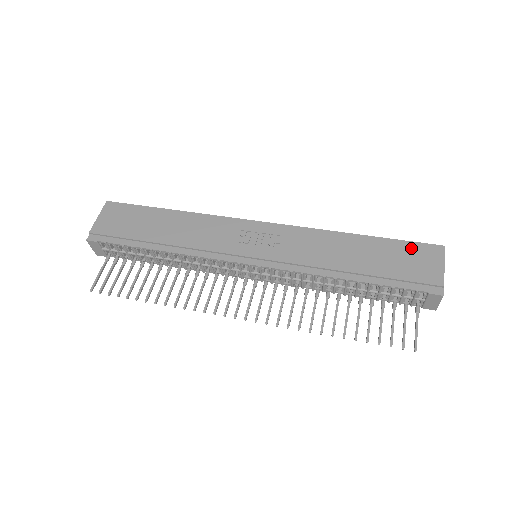
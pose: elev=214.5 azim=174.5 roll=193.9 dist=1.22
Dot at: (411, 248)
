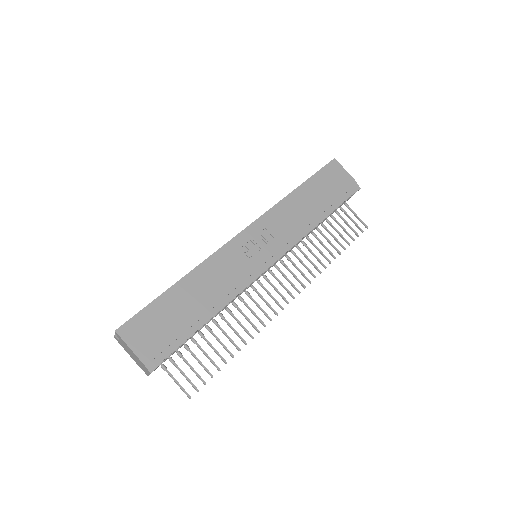
Dot at: (325, 173)
